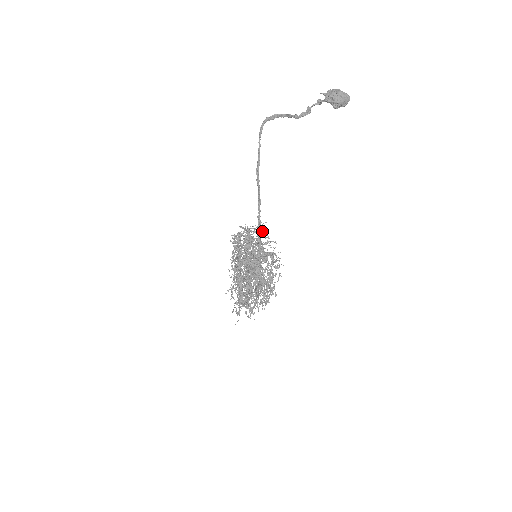
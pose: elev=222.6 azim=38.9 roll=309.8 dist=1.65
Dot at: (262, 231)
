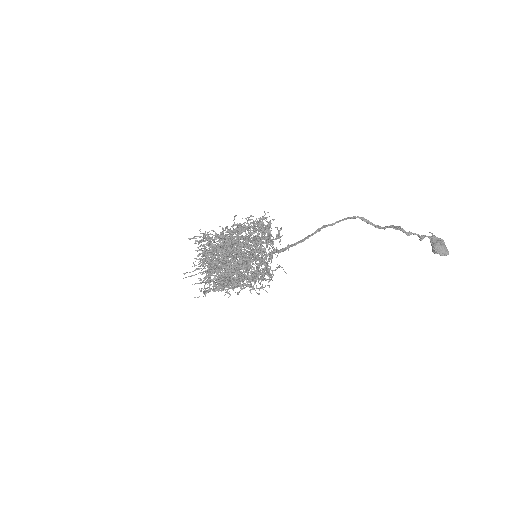
Dot at: occluded
